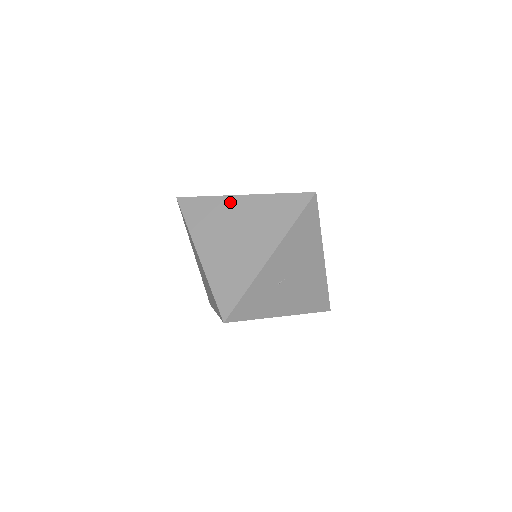
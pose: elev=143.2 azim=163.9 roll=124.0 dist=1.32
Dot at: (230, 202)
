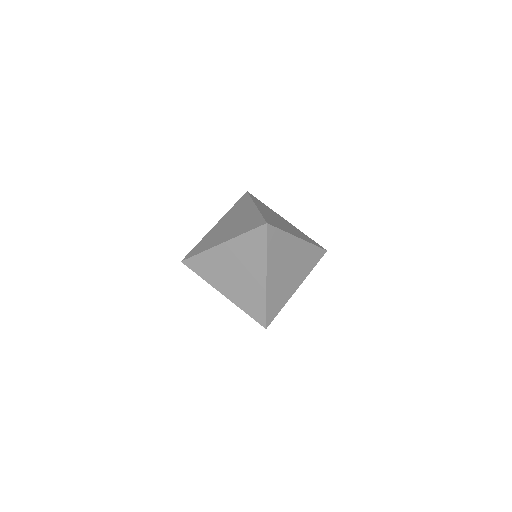
Dot at: (212, 230)
